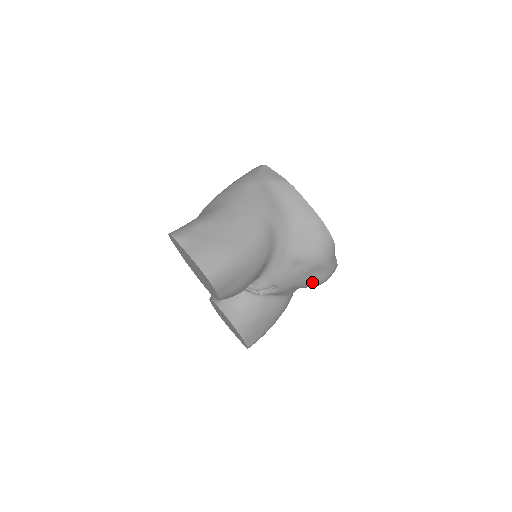
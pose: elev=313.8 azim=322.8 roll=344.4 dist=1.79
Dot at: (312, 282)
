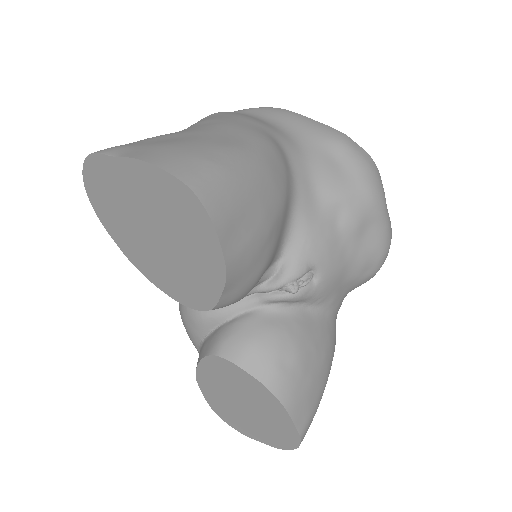
Dot at: (368, 257)
